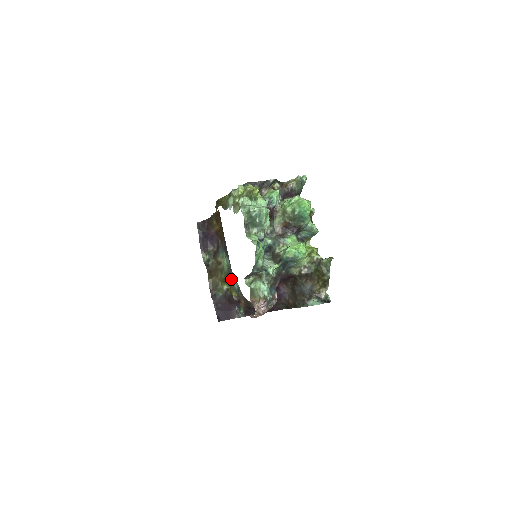
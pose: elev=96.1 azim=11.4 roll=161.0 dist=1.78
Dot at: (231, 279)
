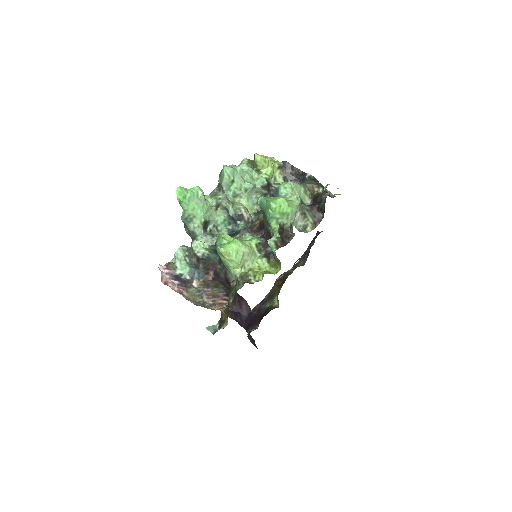
Dot at: occluded
